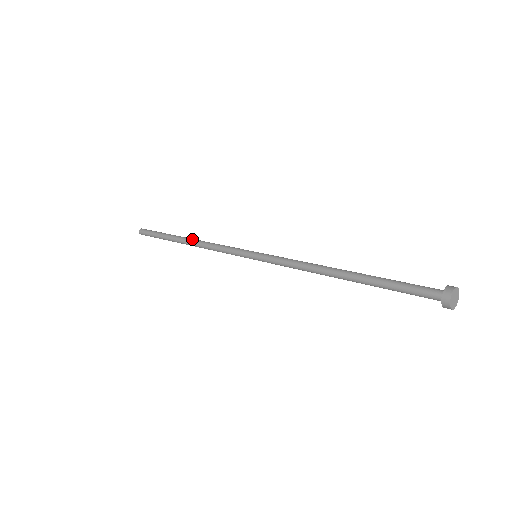
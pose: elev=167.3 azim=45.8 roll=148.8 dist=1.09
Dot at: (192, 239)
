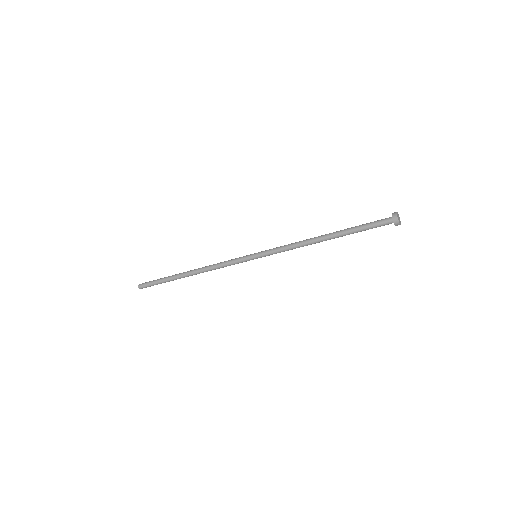
Dot at: (195, 269)
